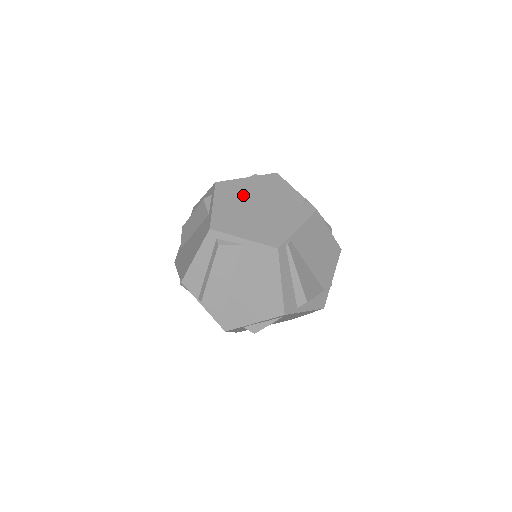
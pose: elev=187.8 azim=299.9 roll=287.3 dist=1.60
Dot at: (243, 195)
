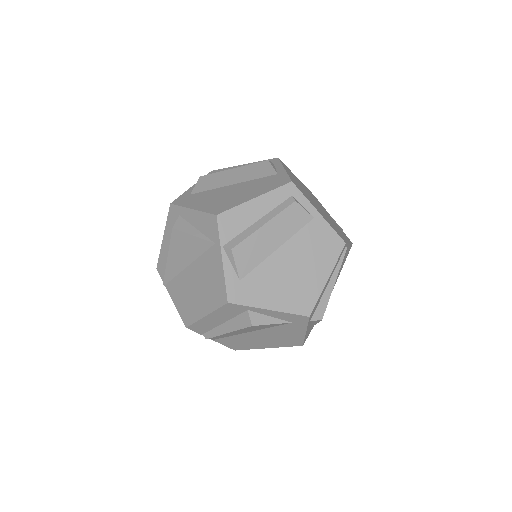
Dot at: occluded
